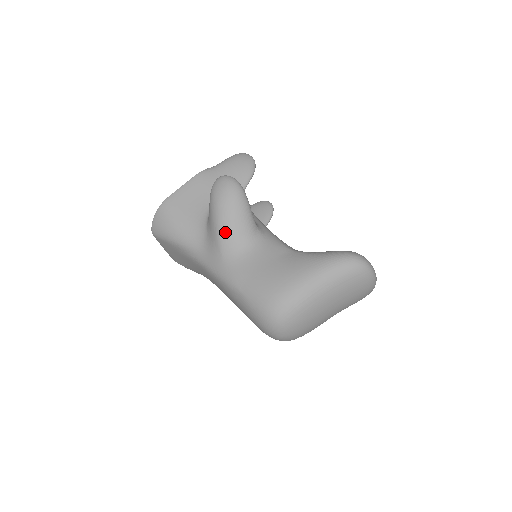
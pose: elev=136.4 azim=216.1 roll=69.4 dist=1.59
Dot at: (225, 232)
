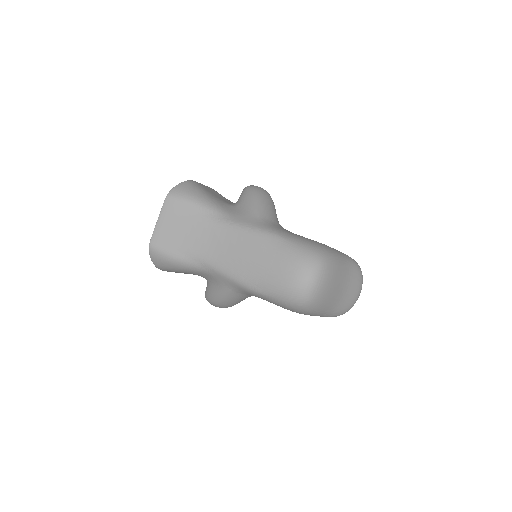
Dot at: (264, 206)
